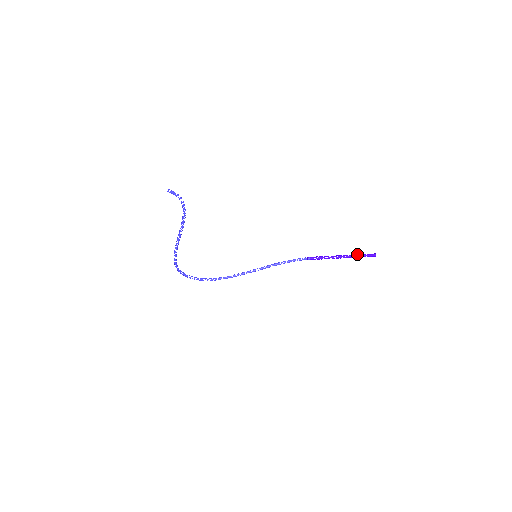
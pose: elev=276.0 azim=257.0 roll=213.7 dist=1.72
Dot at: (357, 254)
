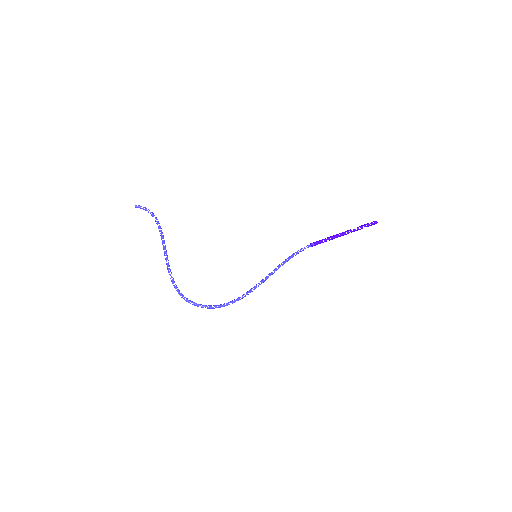
Dot at: (357, 227)
